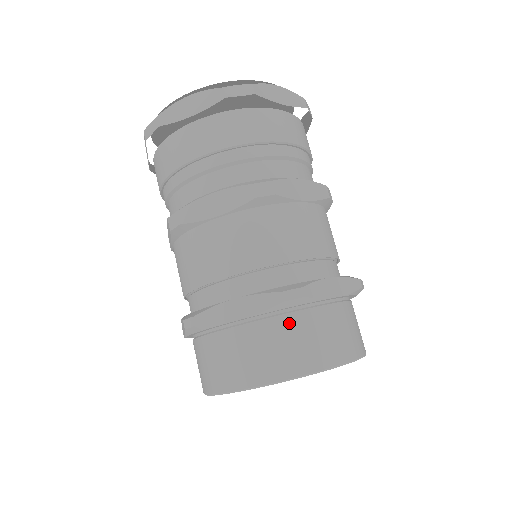
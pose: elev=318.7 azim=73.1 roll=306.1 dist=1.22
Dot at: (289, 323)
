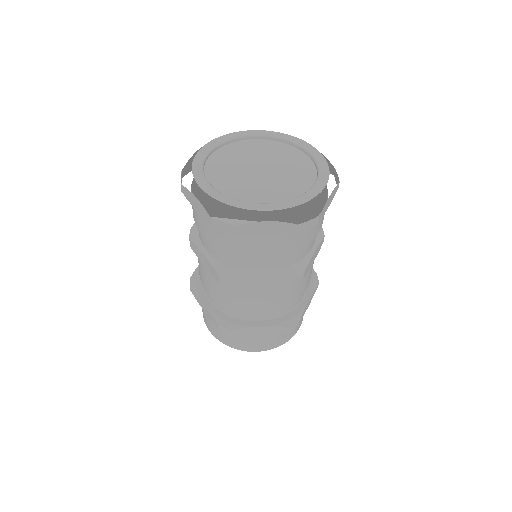
Dot at: occluded
